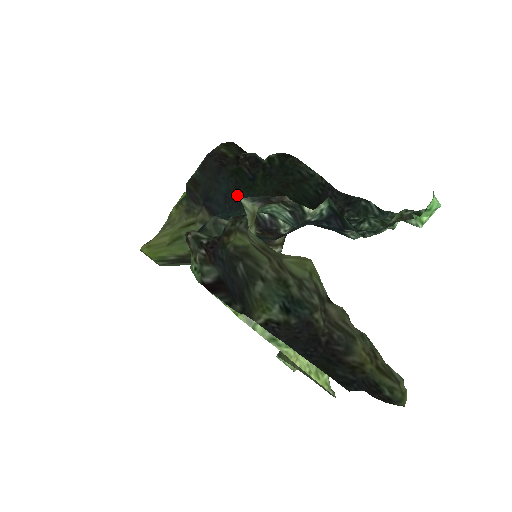
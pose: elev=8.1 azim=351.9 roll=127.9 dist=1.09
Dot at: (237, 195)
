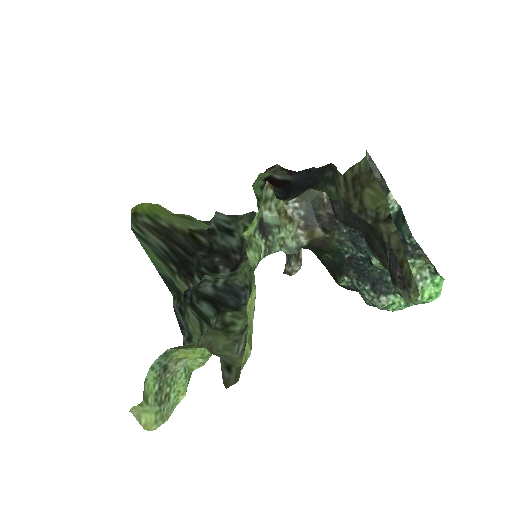
Dot at: occluded
